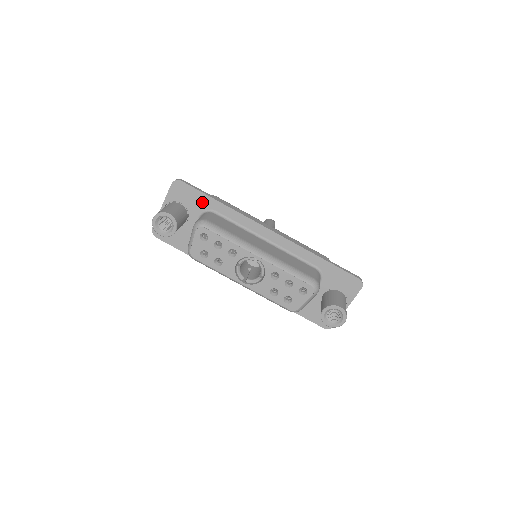
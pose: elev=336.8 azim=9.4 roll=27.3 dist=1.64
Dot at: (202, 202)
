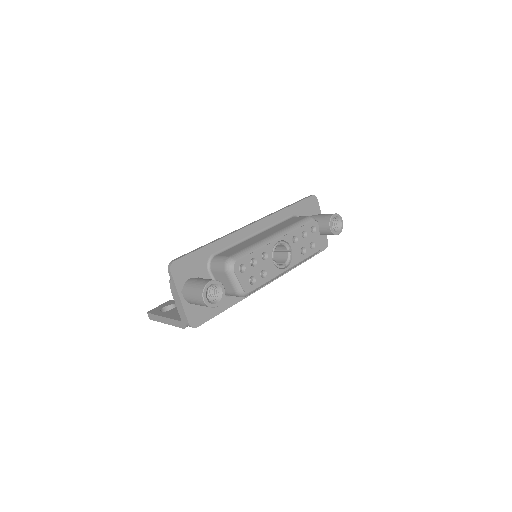
Dot at: (201, 258)
